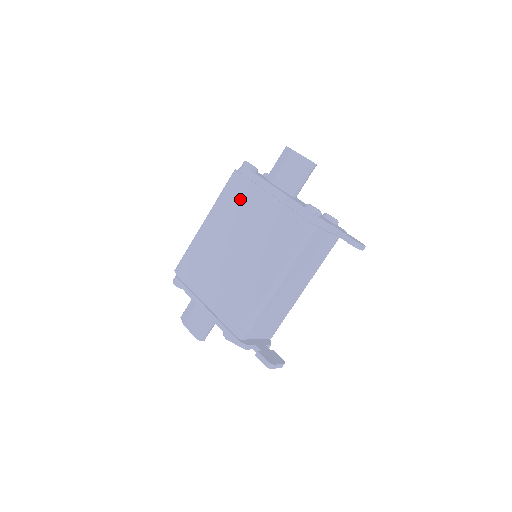
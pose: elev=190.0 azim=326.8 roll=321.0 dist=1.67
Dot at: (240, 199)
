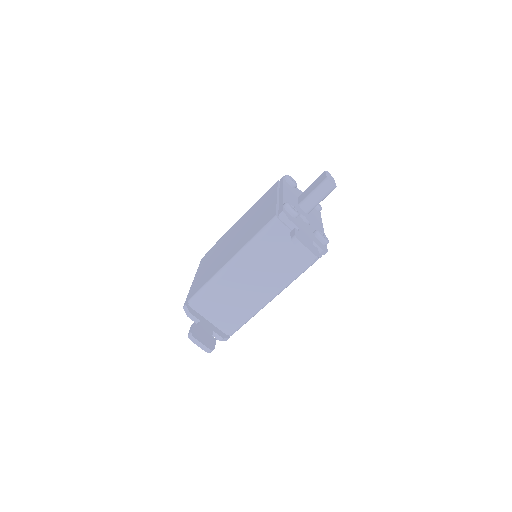
Dot at: (264, 200)
